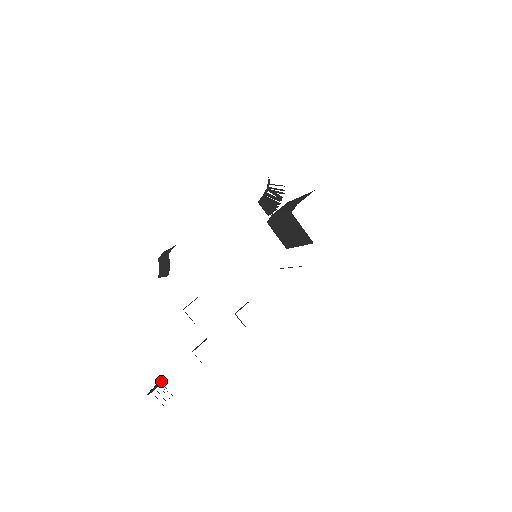
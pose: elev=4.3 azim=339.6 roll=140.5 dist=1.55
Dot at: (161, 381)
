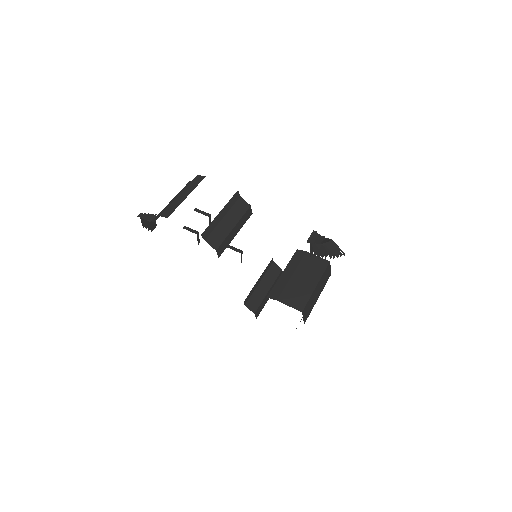
Dot at: (152, 218)
